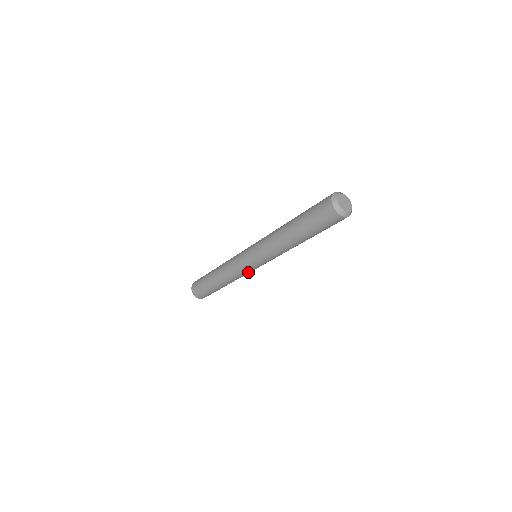
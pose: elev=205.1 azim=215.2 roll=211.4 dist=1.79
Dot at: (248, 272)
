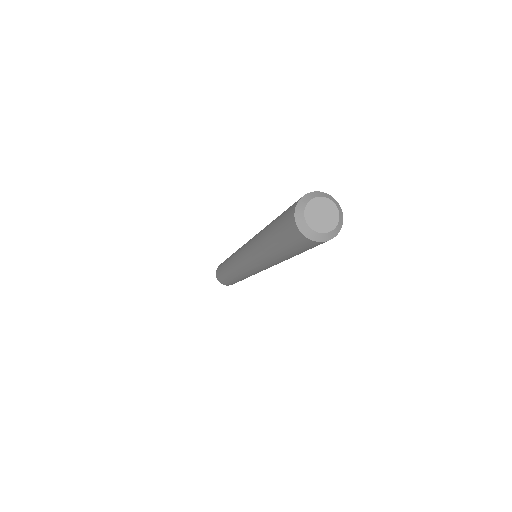
Dot at: (254, 274)
